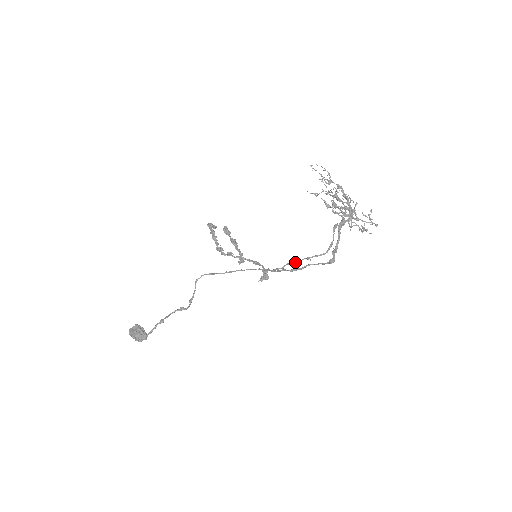
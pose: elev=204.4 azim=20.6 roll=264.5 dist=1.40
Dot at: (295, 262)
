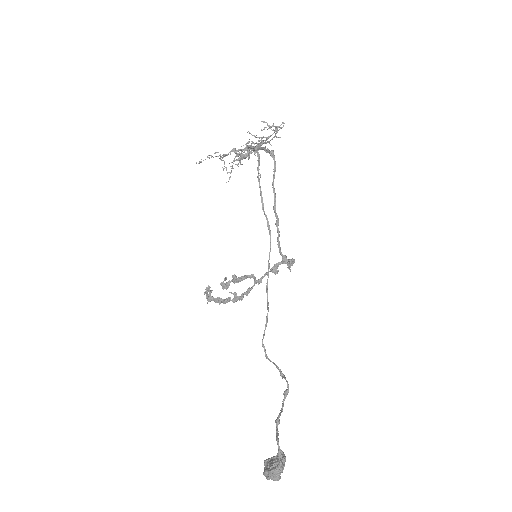
Dot at: (262, 198)
